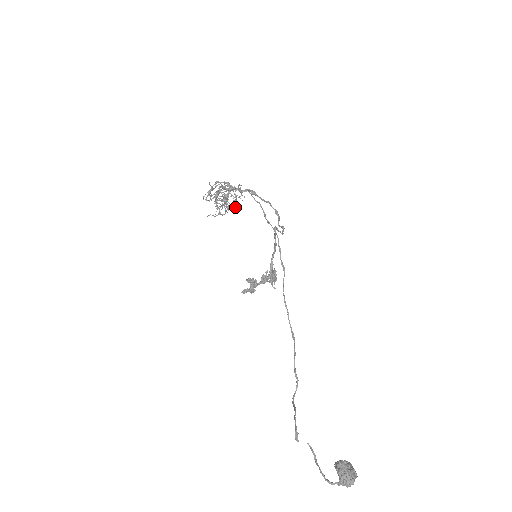
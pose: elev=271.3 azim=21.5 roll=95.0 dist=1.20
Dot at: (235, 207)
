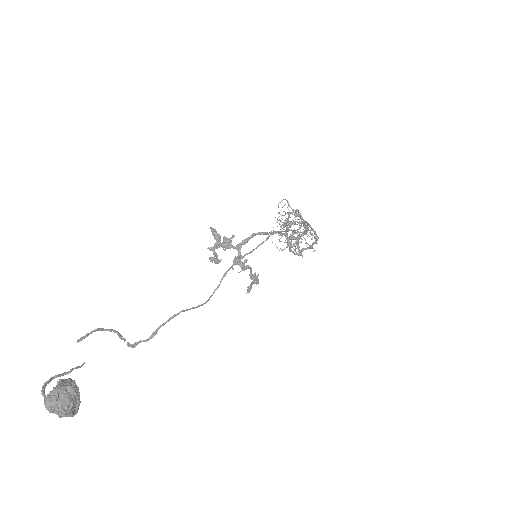
Dot at: (295, 245)
